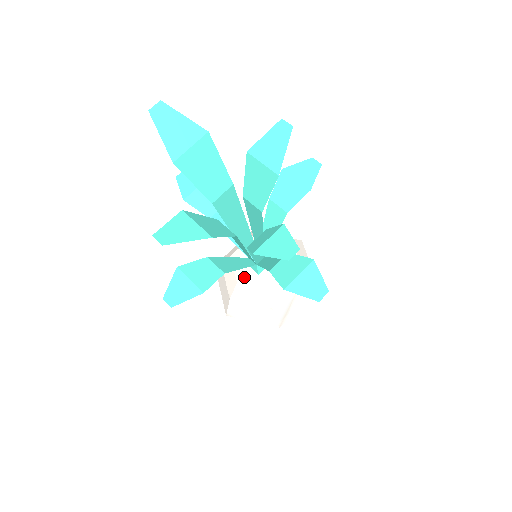
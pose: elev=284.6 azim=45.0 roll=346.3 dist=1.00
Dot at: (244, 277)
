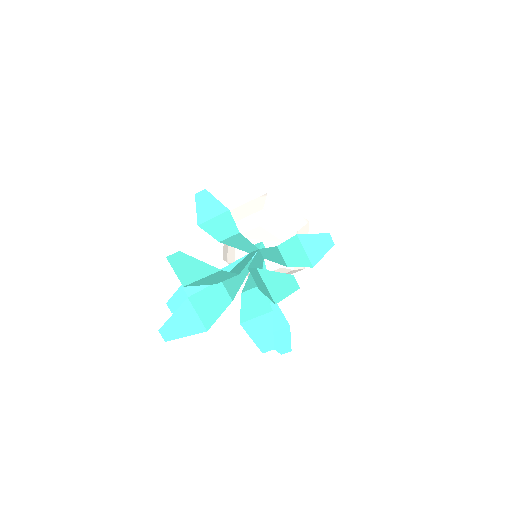
Dot at: occluded
